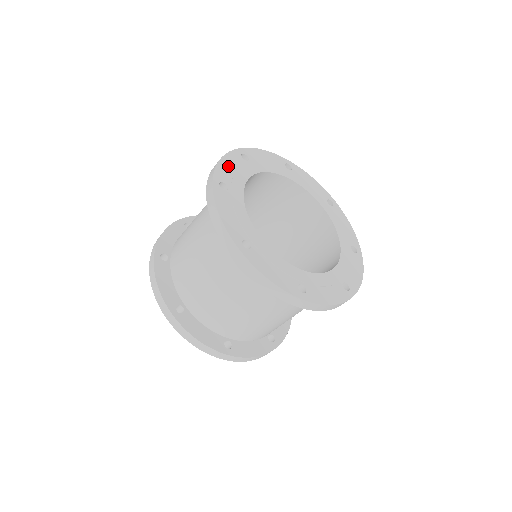
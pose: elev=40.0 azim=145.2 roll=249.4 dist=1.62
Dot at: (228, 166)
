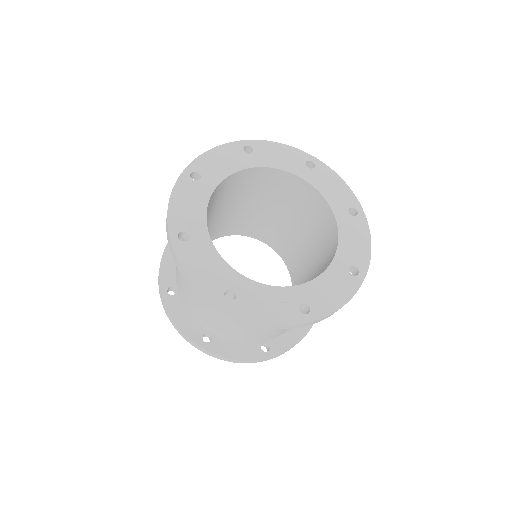
Dot at: (180, 204)
